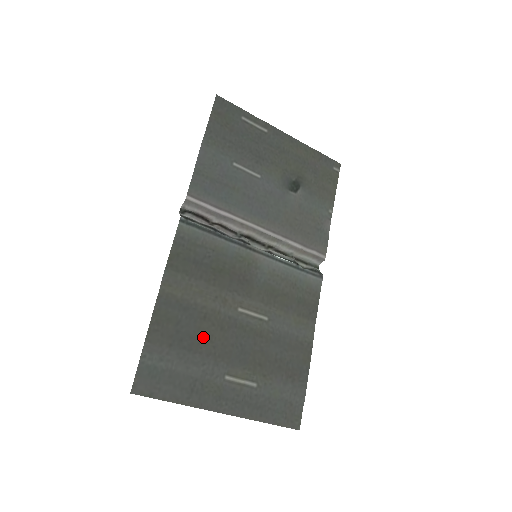
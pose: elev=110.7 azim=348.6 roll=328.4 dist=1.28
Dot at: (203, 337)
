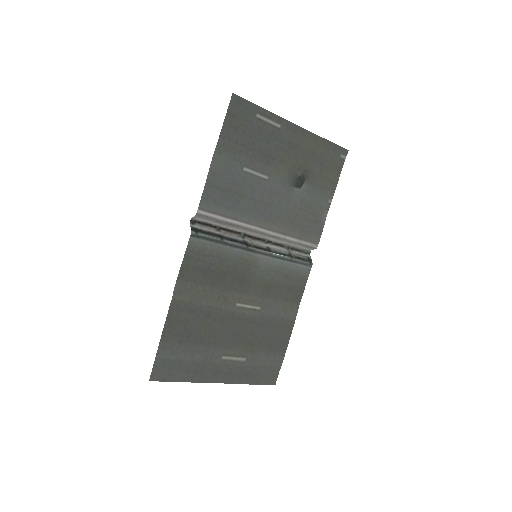
Dot at: (206, 331)
